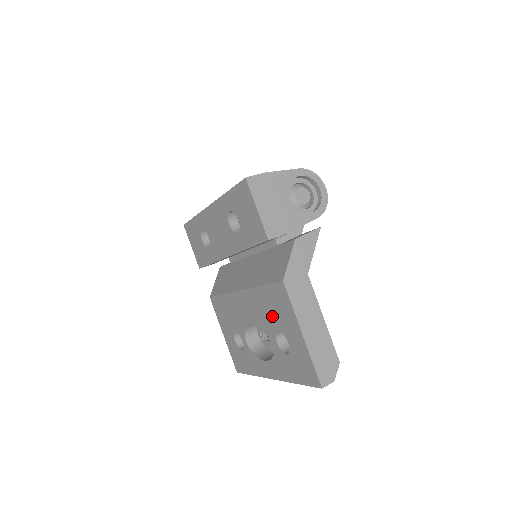
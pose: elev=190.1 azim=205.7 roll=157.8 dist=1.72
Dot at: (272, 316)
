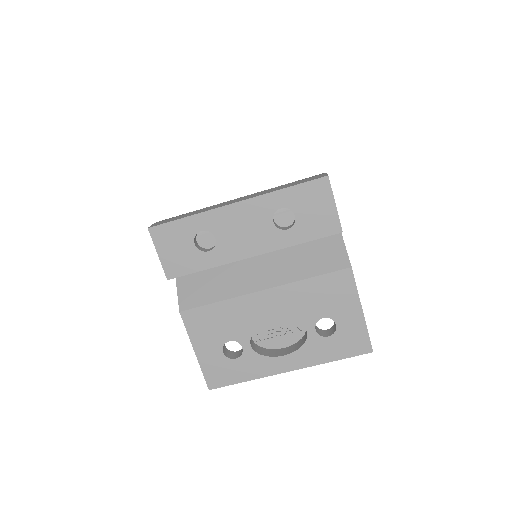
Dot at: (318, 304)
